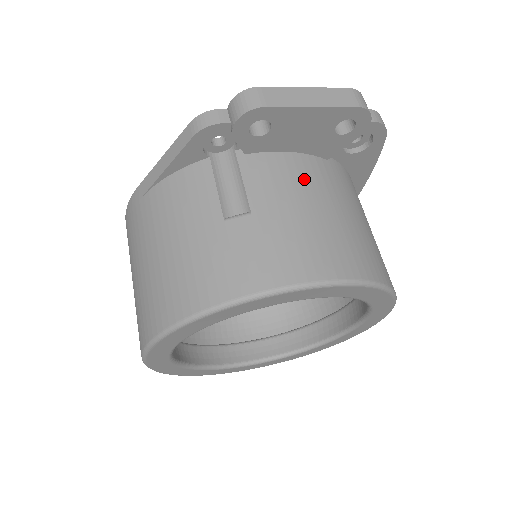
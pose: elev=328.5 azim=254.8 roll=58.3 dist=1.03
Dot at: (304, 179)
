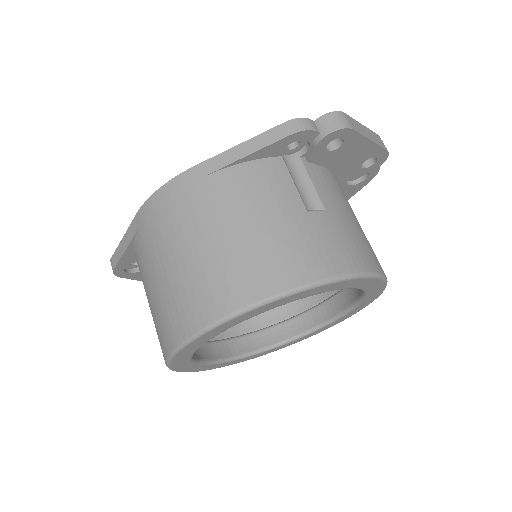
Dot at: (343, 194)
